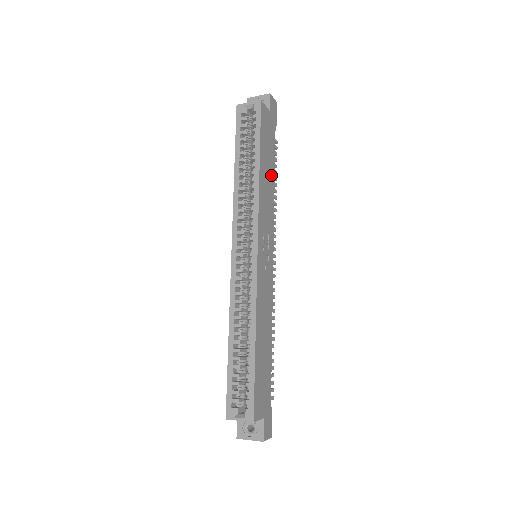
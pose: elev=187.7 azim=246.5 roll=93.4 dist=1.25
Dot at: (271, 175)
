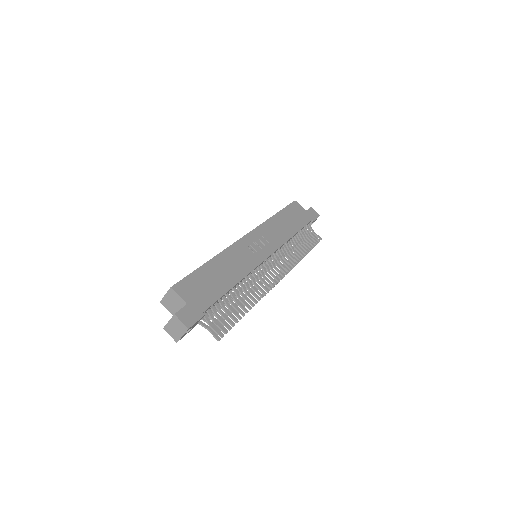
Dot at: (291, 229)
